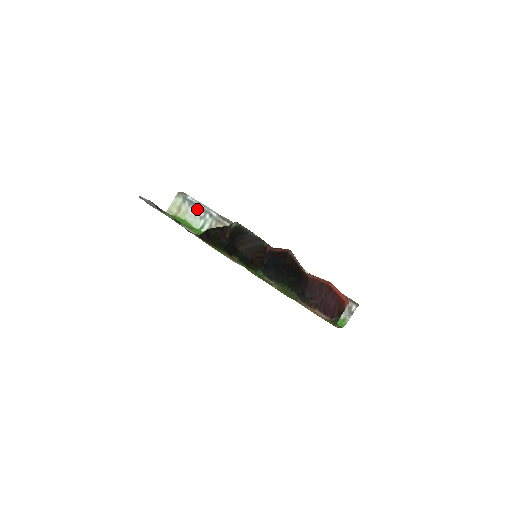
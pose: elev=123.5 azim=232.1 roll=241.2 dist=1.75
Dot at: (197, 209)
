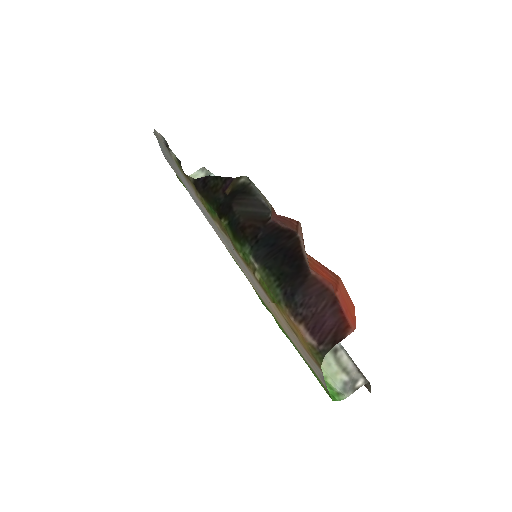
Dot at: occluded
